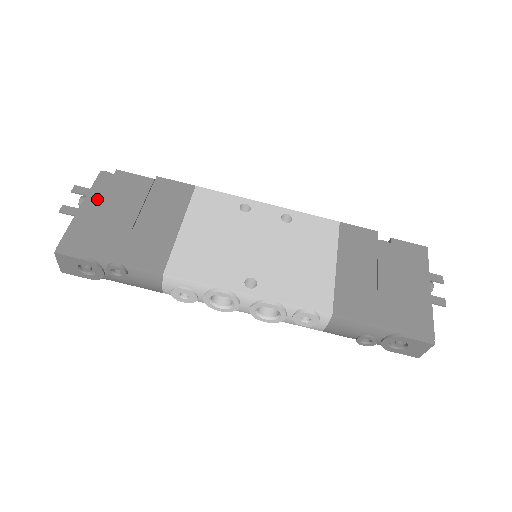
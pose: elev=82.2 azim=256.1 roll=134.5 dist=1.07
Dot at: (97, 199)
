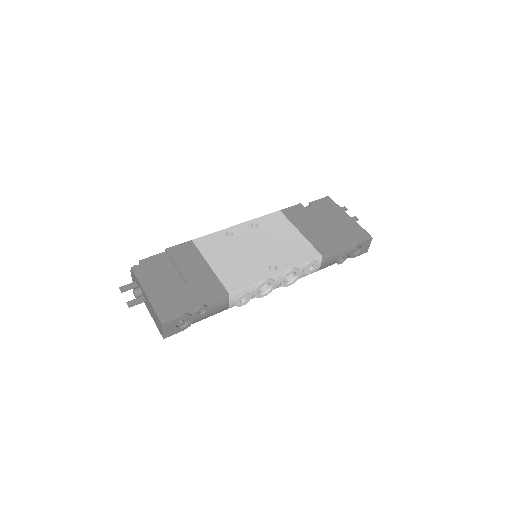
Dot at: (149, 283)
